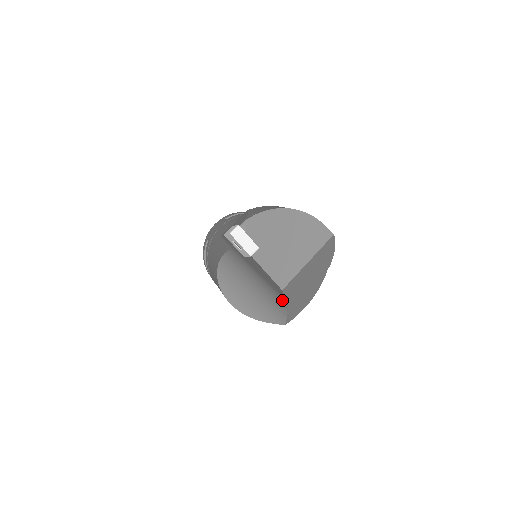
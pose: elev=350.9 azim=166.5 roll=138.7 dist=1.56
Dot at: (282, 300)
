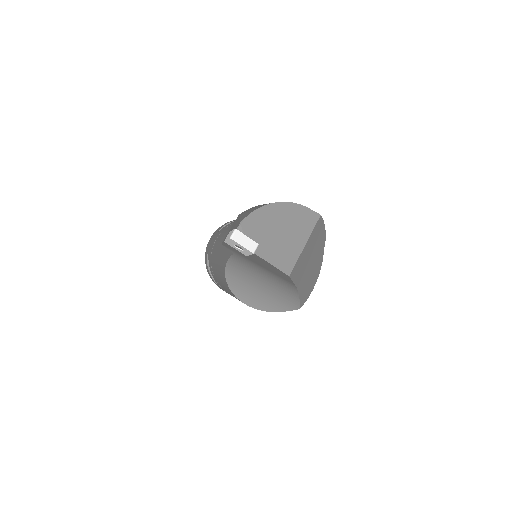
Dot at: (291, 286)
